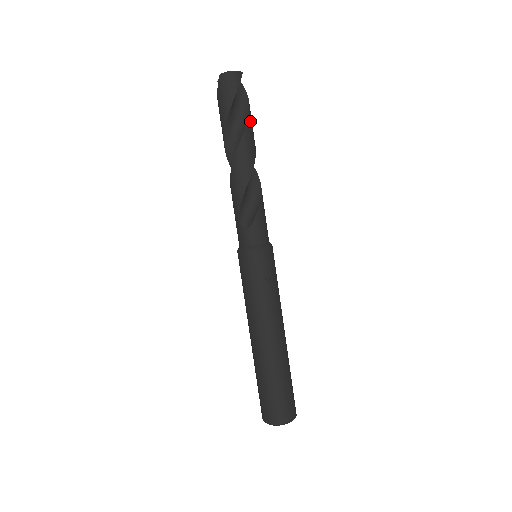
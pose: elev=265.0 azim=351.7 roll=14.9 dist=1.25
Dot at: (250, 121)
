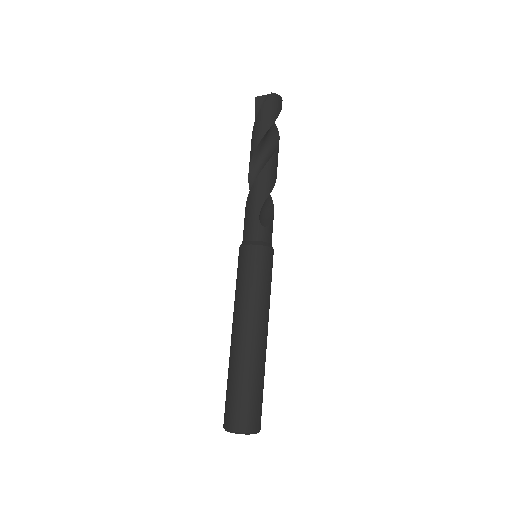
Dot at: (278, 141)
